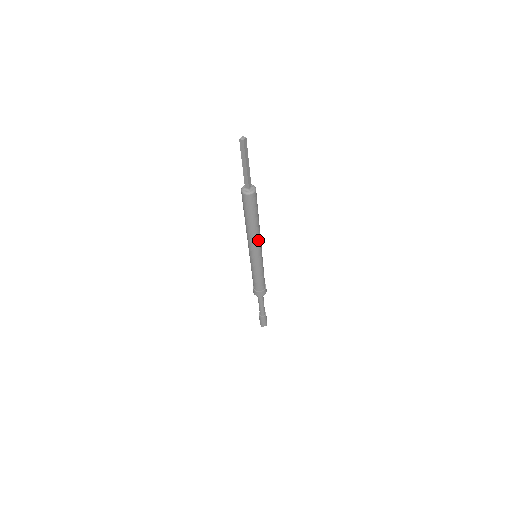
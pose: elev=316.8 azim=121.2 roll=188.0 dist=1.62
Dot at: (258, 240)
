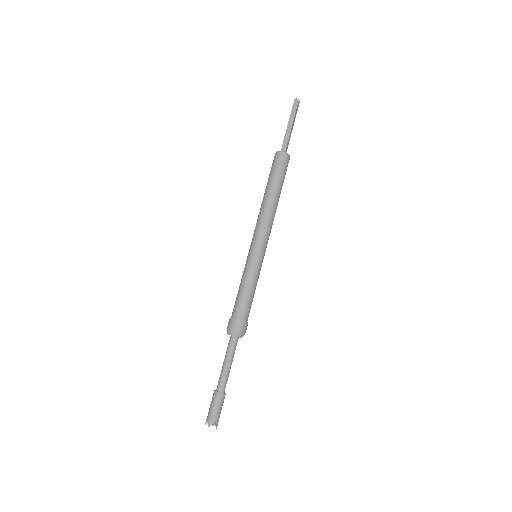
Dot at: (271, 223)
